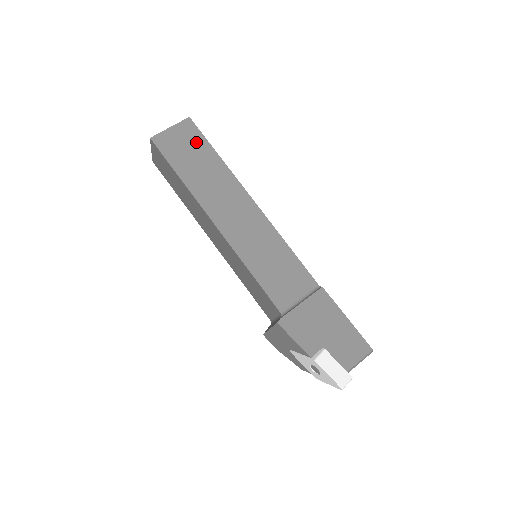
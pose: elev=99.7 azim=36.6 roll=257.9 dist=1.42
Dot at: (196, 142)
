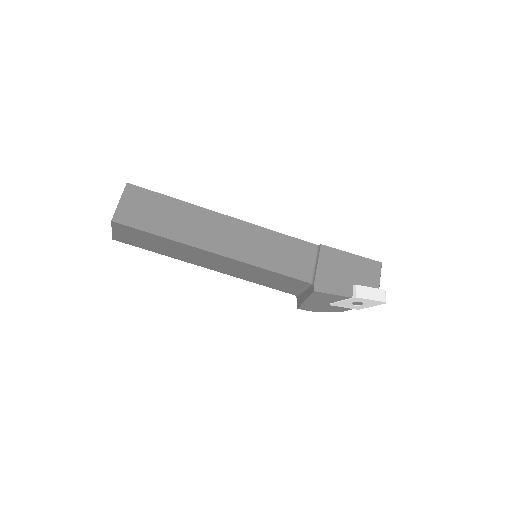
Dot at: (149, 200)
